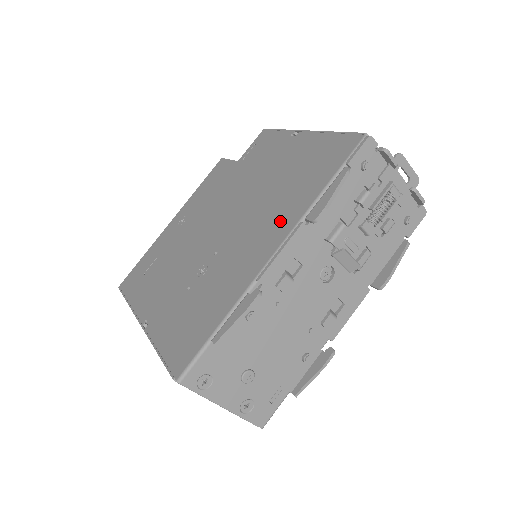
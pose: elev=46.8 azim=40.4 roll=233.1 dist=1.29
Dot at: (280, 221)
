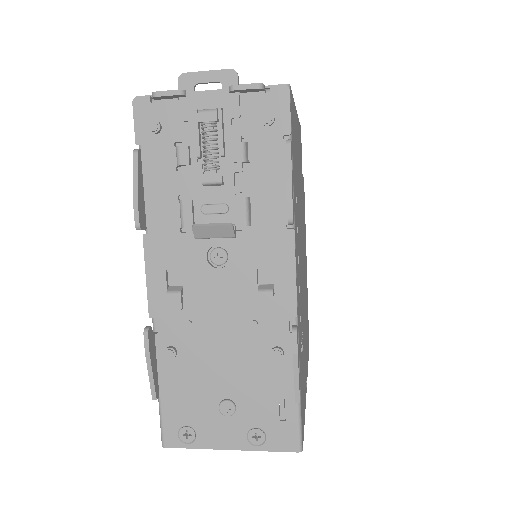
Dot at: occluded
